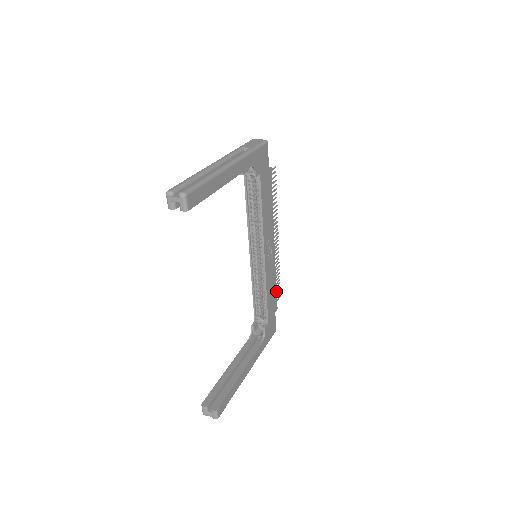
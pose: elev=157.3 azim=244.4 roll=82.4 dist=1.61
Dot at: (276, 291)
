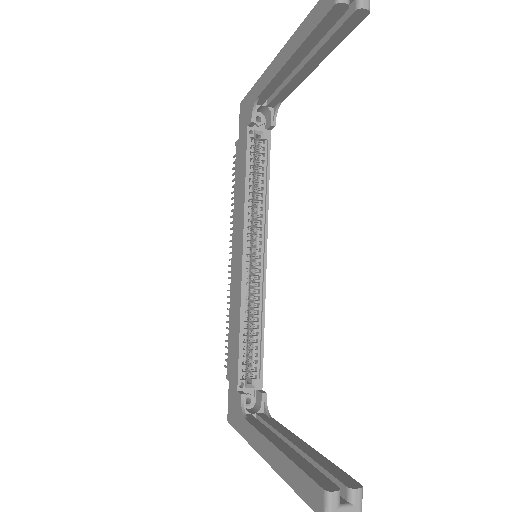
Dot at: occluded
